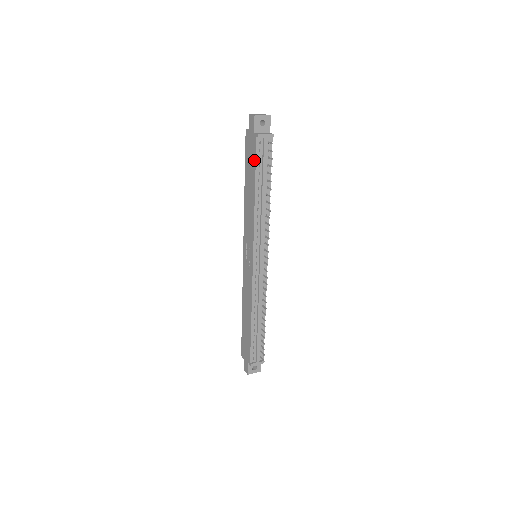
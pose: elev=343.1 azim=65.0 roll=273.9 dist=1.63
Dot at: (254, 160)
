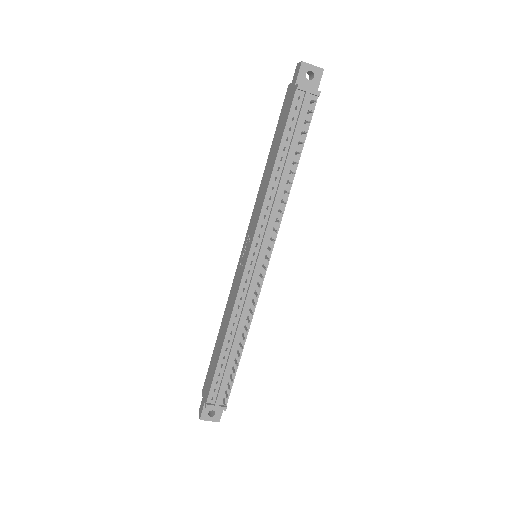
Dot at: (285, 120)
